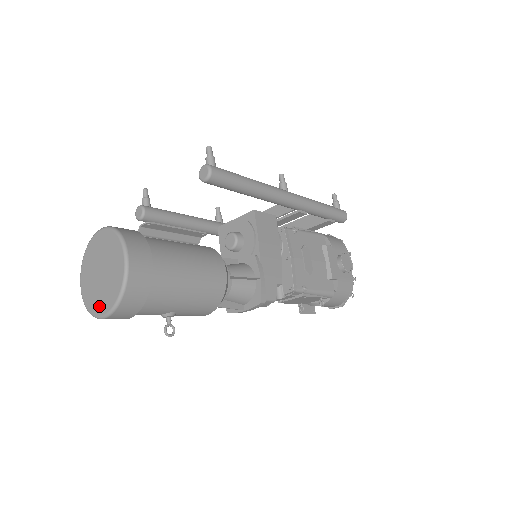
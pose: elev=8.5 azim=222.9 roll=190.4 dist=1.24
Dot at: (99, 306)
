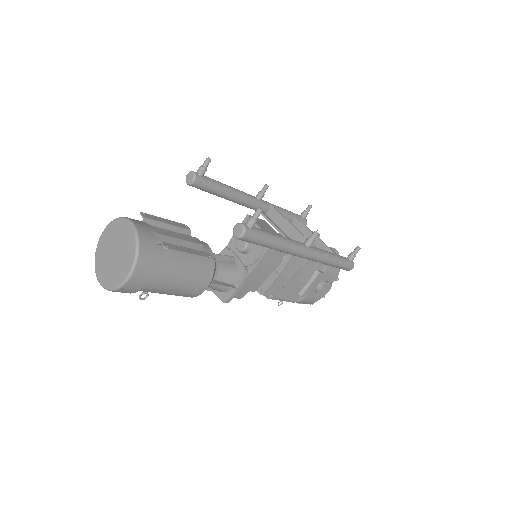
Dot at: (100, 271)
